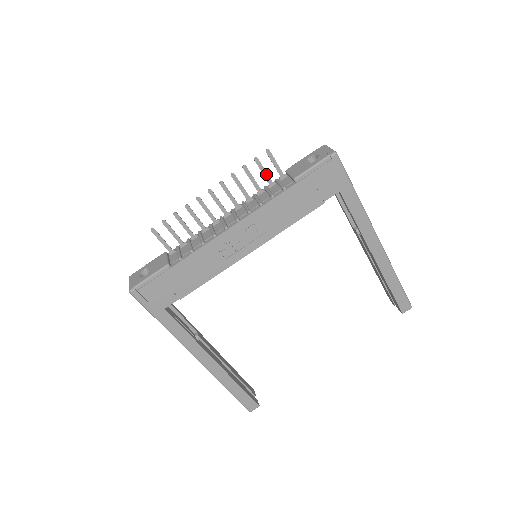
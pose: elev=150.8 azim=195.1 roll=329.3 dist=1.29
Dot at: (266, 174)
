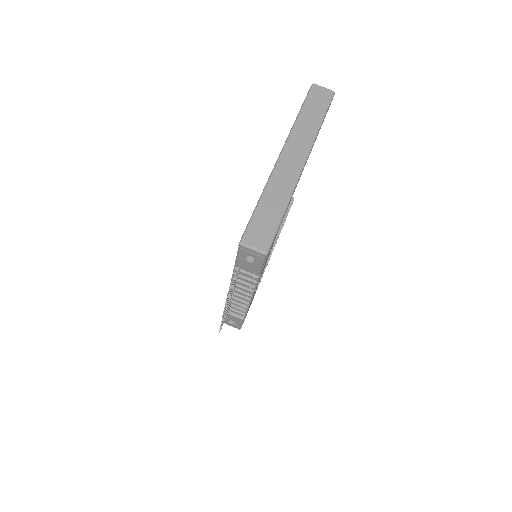
Dot at: occluded
